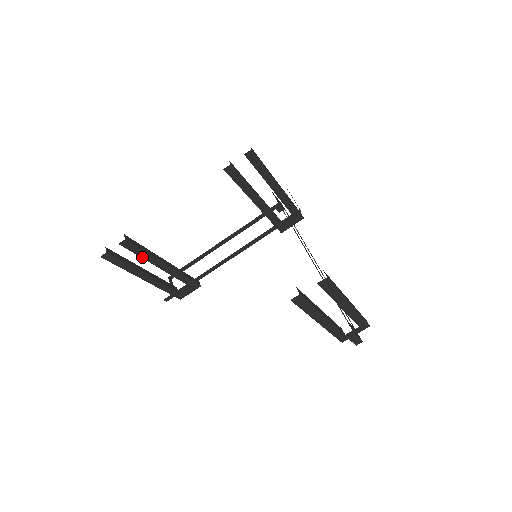
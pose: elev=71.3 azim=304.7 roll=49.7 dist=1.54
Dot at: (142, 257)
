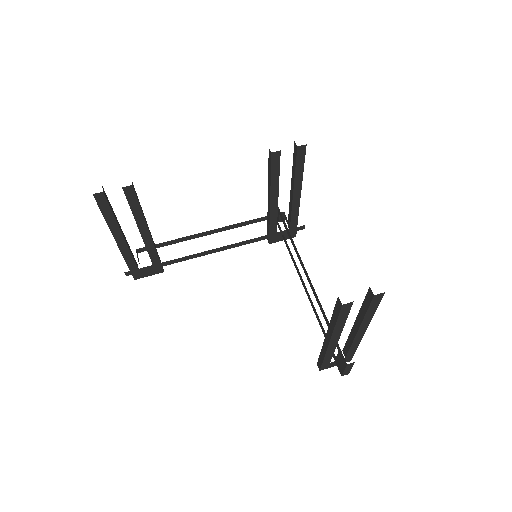
Dot at: (133, 214)
